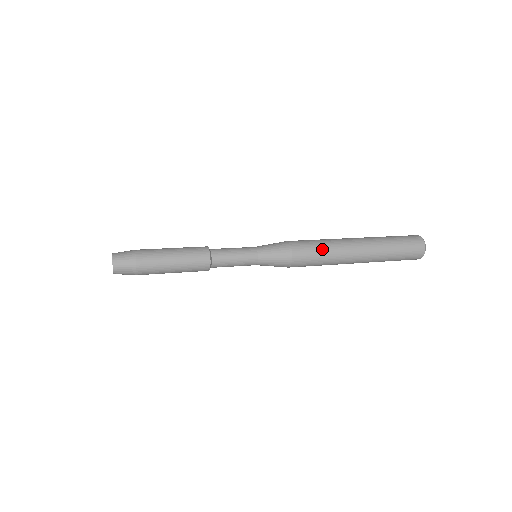
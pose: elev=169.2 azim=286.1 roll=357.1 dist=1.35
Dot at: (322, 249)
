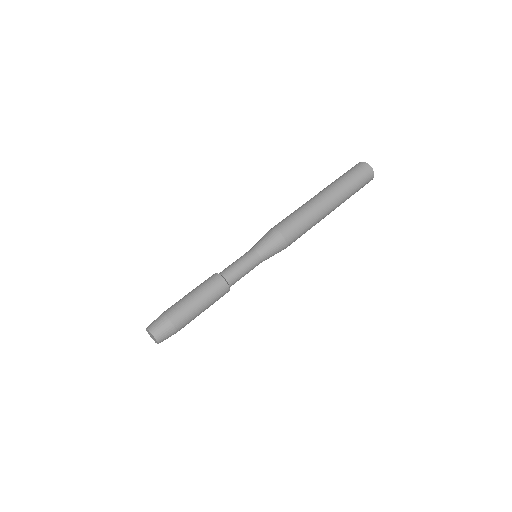
Dot at: (303, 220)
